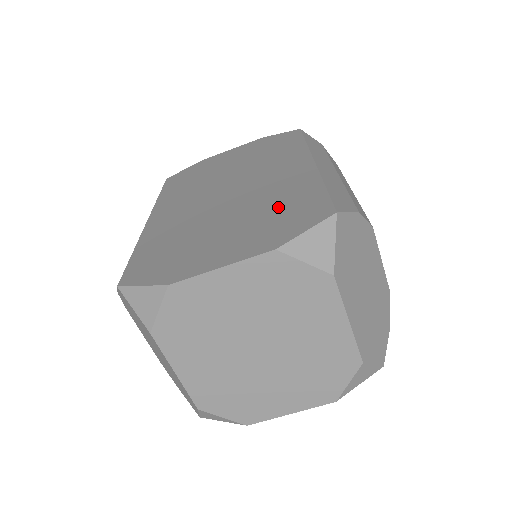
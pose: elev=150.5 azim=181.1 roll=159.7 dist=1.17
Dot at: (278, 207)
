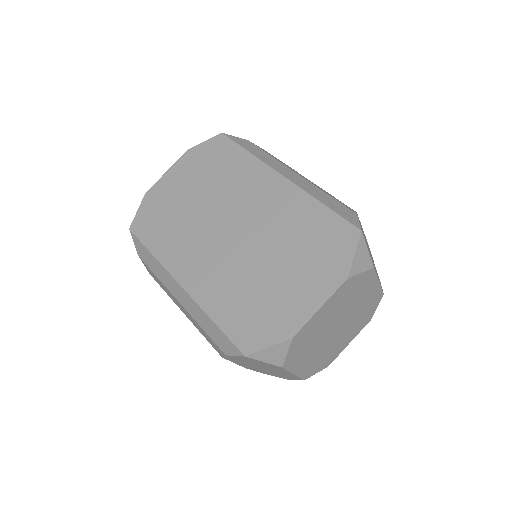
Dot at: (306, 237)
